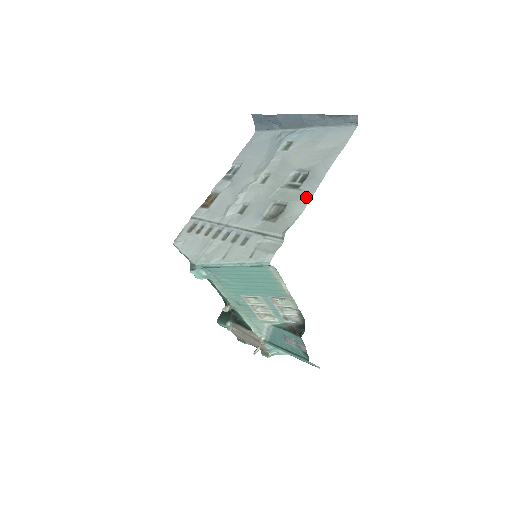
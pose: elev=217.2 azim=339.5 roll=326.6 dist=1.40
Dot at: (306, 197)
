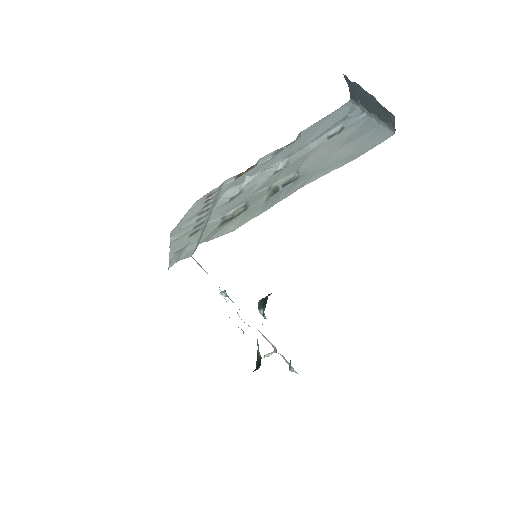
Dot at: (255, 213)
